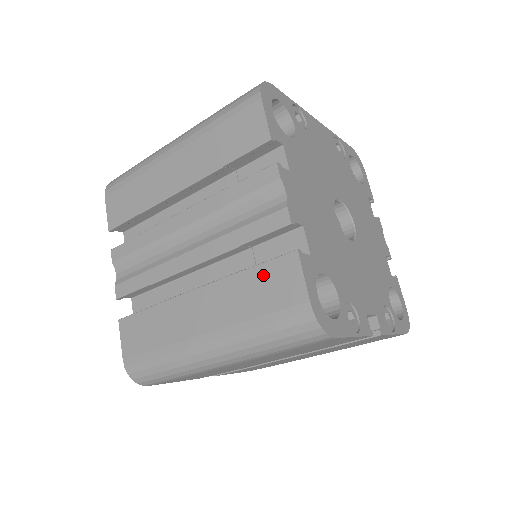
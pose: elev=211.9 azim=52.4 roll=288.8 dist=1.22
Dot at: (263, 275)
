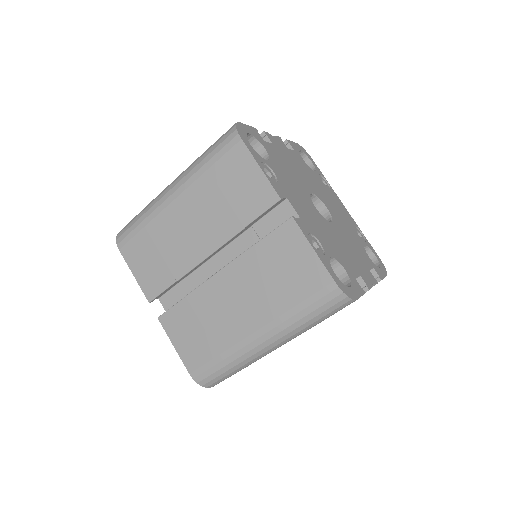
Dot at: occluded
